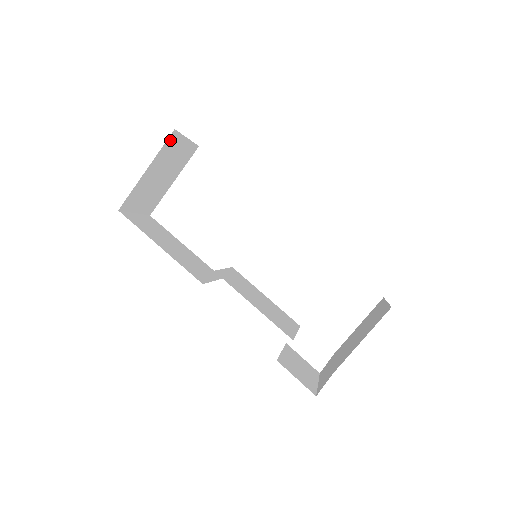
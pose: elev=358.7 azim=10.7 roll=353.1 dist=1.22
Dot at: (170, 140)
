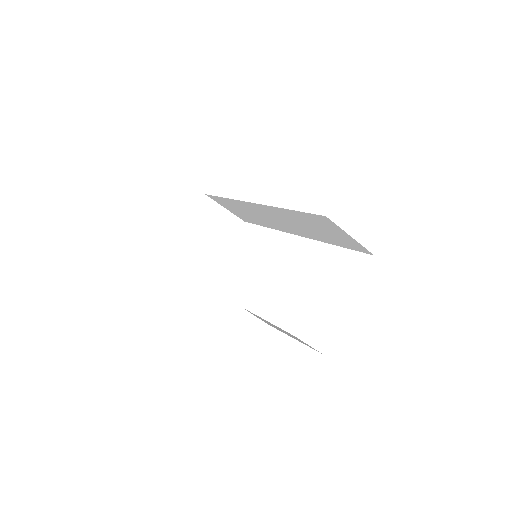
Dot at: (204, 204)
